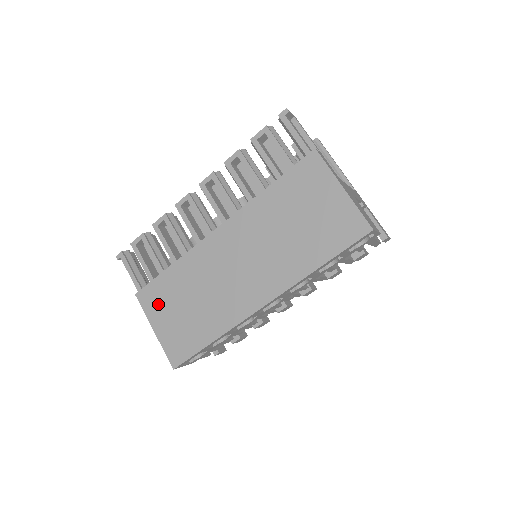
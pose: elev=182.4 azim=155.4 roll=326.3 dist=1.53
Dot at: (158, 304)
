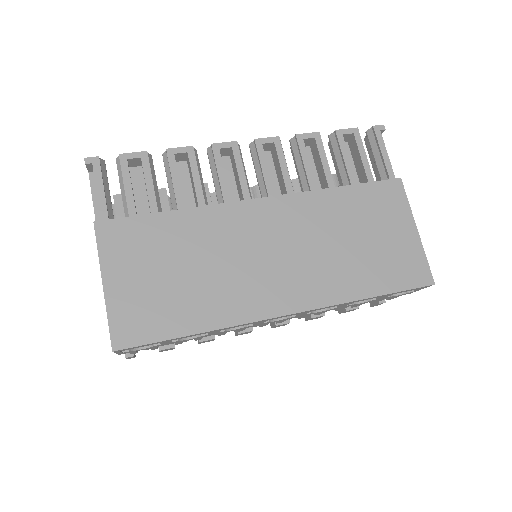
Dot at: (129, 251)
